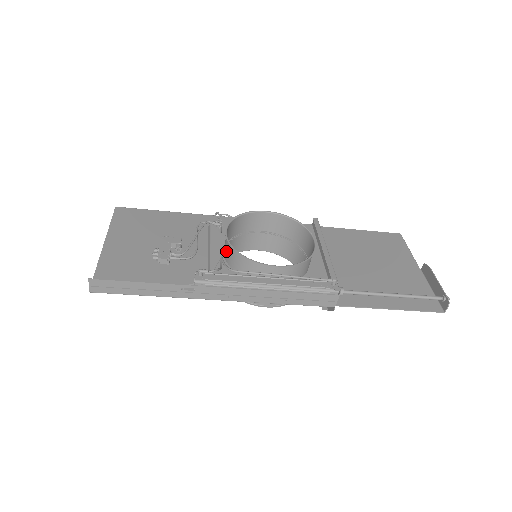
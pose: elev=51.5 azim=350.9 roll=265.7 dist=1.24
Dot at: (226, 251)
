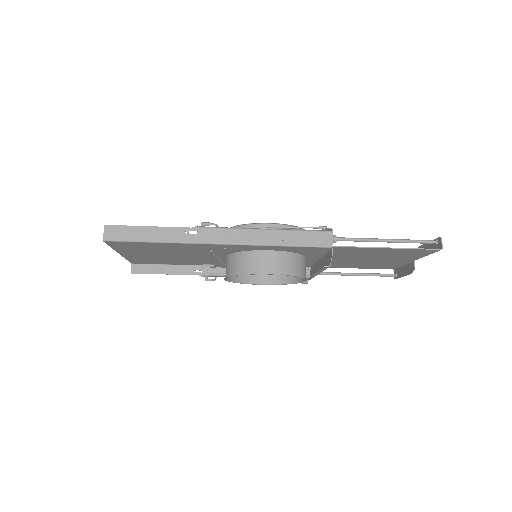
Dot at: occluded
